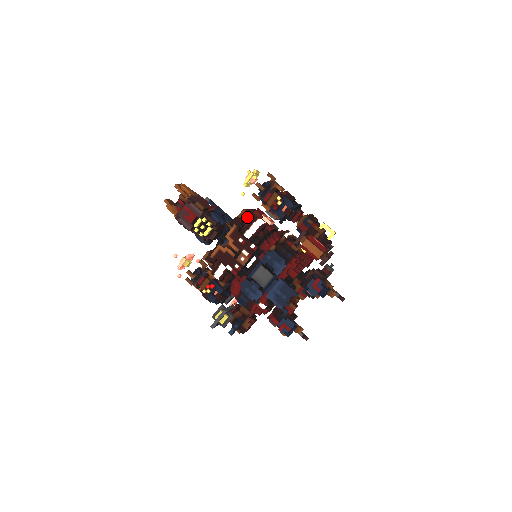
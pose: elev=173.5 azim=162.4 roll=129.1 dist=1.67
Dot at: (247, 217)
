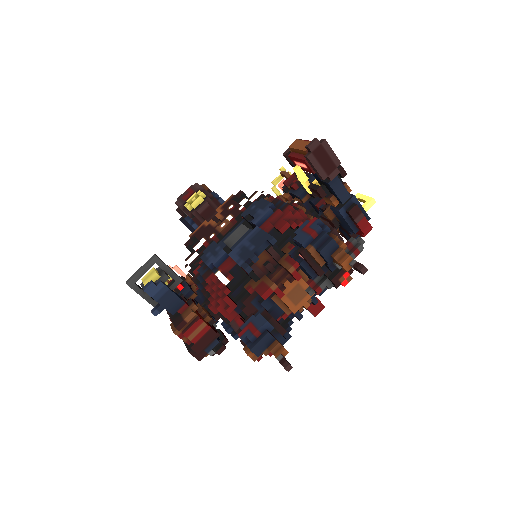
Dot at: occluded
